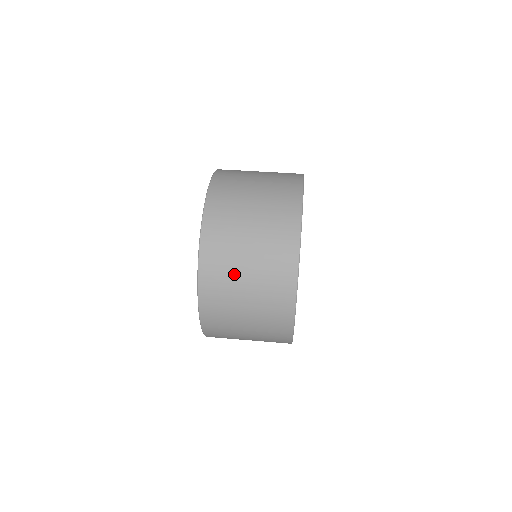
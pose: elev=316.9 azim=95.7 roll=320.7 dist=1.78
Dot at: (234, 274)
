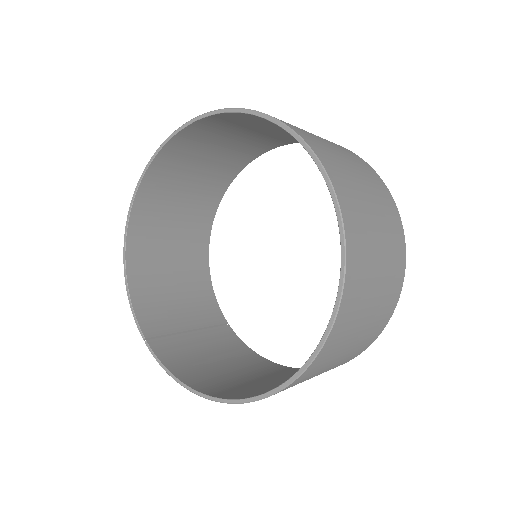
Dot at: (344, 165)
